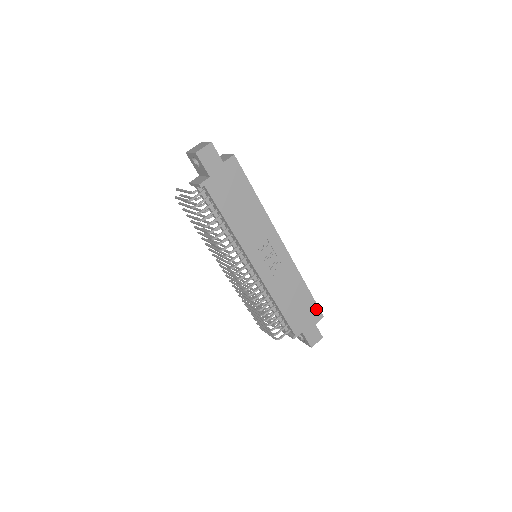
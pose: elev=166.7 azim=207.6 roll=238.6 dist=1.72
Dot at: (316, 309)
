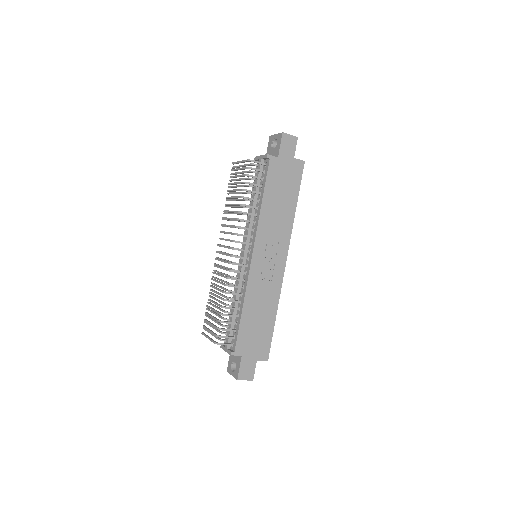
Dot at: (267, 346)
